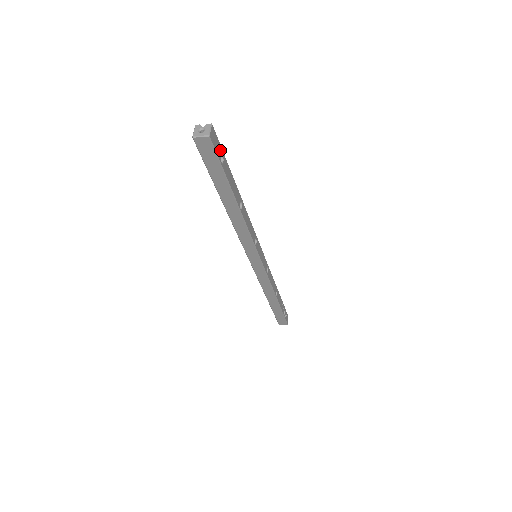
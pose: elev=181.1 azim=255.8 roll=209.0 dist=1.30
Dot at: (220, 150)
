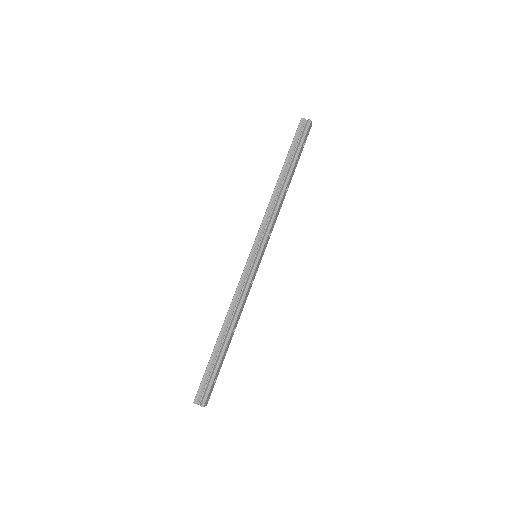
Dot at: (212, 387)
